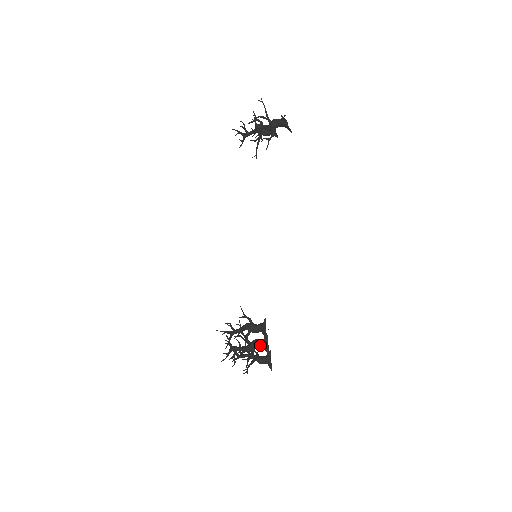
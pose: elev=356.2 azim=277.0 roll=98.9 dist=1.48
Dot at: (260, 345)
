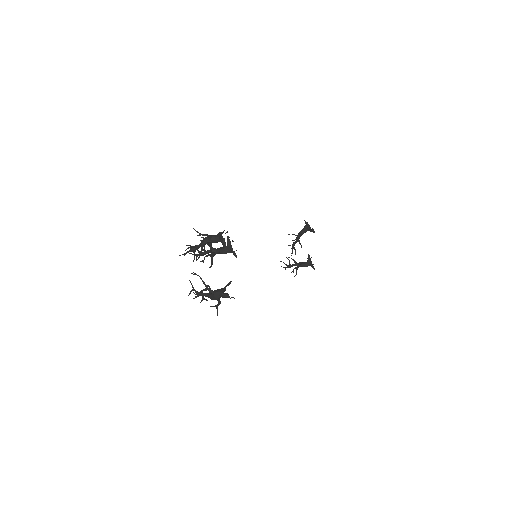
Dot at: (218, 234)
